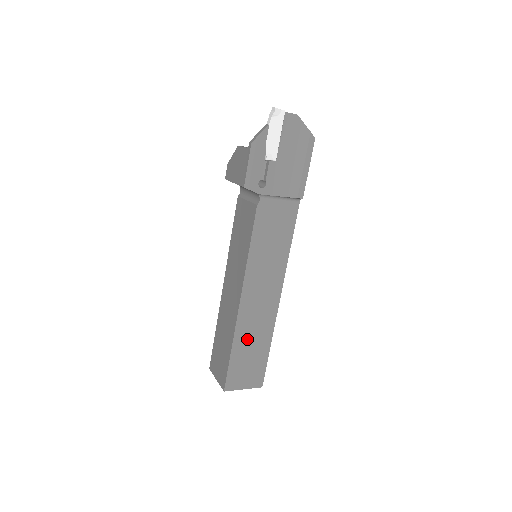
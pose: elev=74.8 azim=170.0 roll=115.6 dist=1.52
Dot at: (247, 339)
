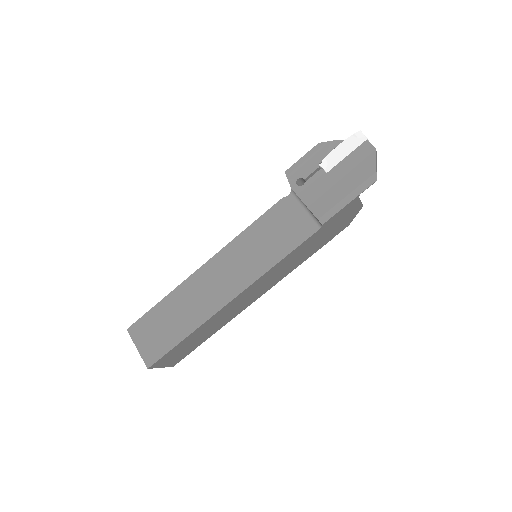
Dot at: (179, 305)
